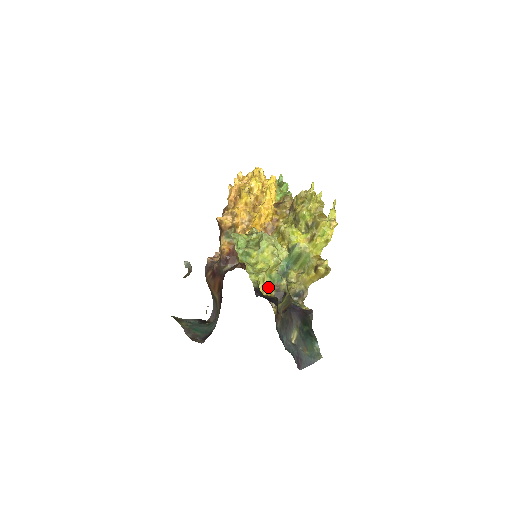
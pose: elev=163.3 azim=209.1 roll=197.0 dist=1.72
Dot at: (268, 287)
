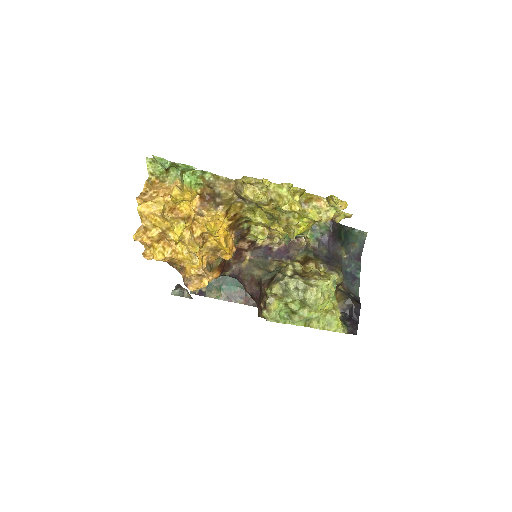
Dot at: (336, 302)
